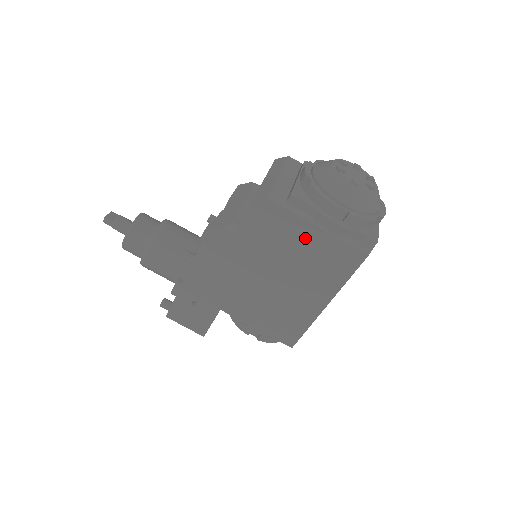
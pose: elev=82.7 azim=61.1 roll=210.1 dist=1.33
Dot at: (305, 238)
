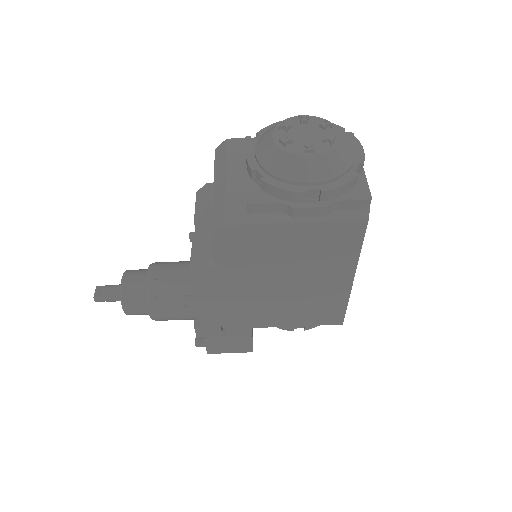
Dot at: (290, 238)
